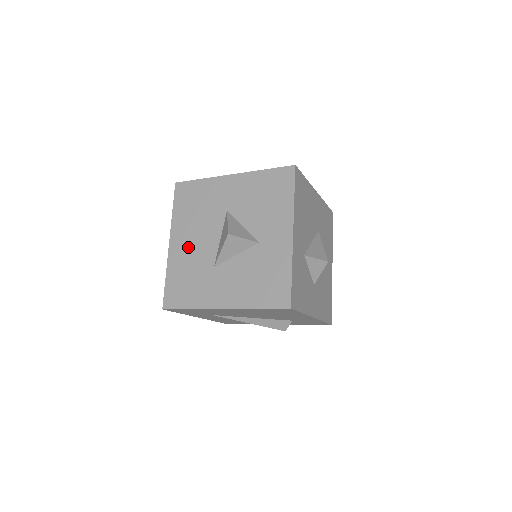
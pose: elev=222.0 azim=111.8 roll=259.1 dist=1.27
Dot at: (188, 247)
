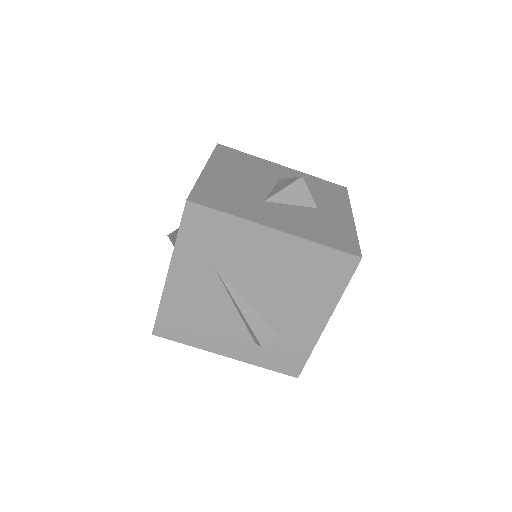
Dot at: (230, 178)
